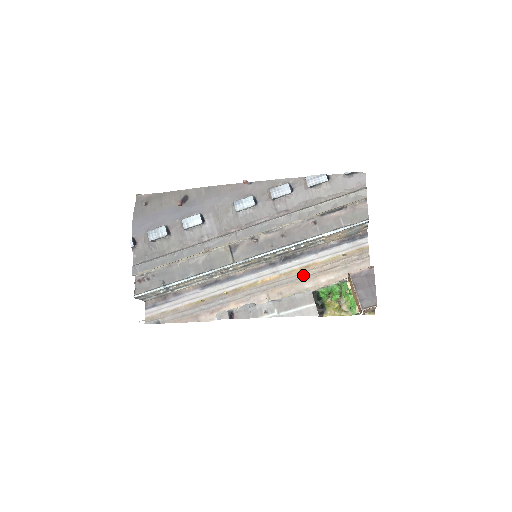
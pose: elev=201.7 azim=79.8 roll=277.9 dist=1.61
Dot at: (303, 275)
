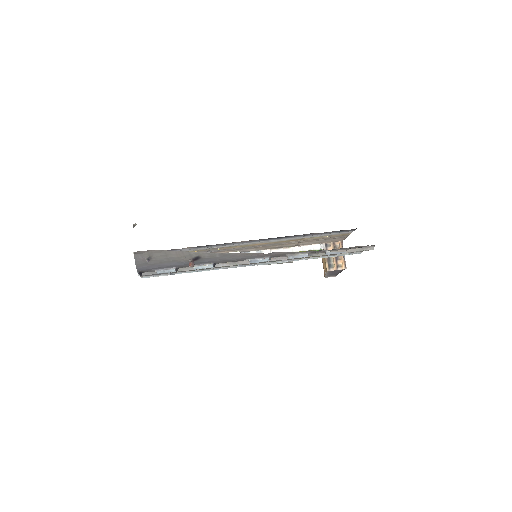
Dot at: (289, 243)
